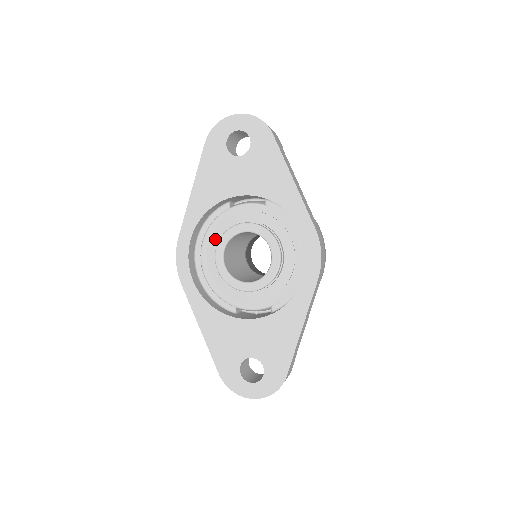
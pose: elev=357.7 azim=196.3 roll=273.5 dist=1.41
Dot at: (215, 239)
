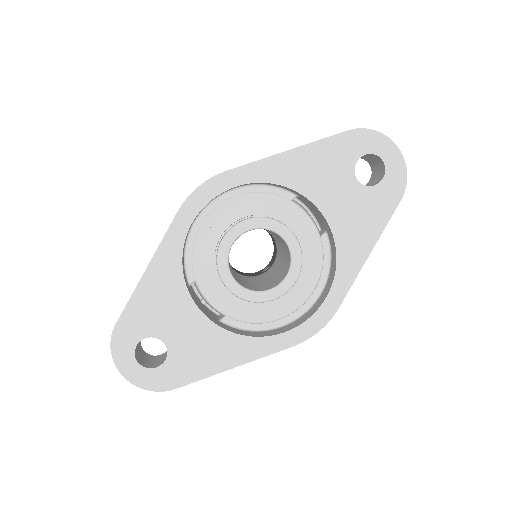
Dot at: (250, 209)
